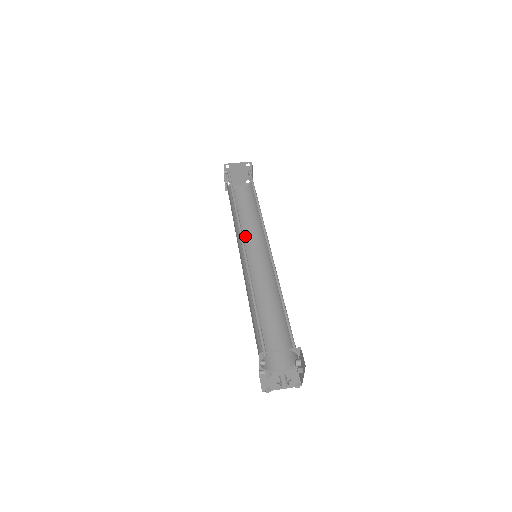
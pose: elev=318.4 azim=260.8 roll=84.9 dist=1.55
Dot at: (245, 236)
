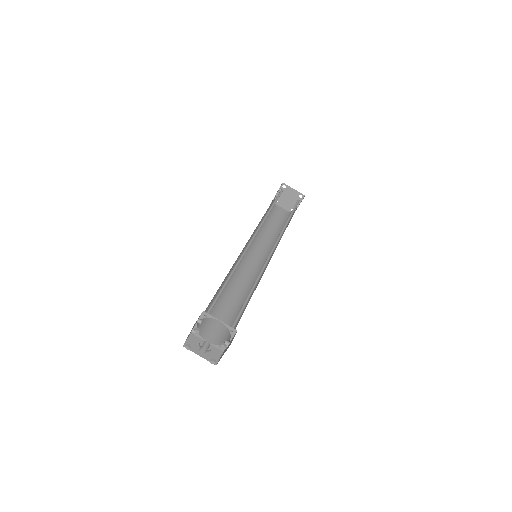
Dot at: (259, 241)
